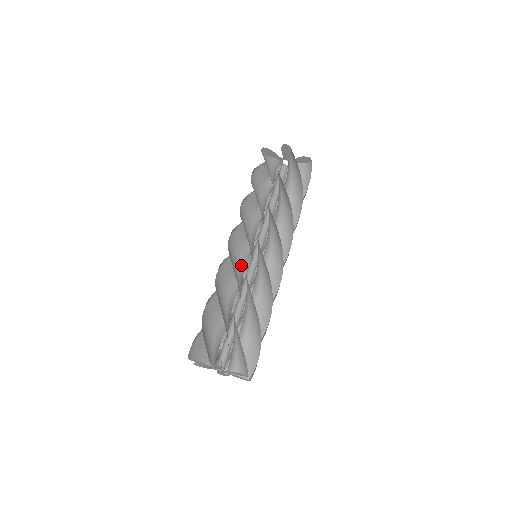
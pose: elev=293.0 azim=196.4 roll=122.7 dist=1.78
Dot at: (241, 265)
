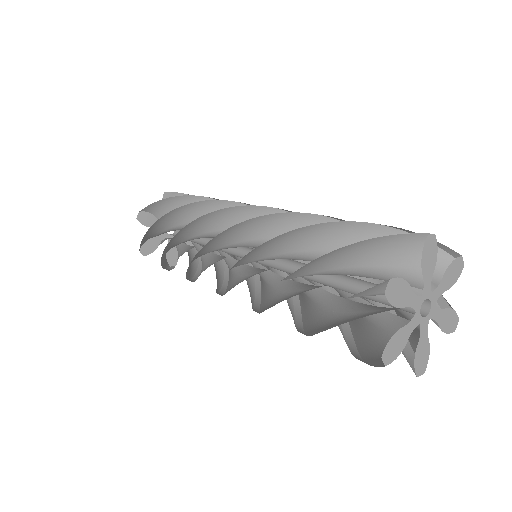
Dot at: (256, 272)
